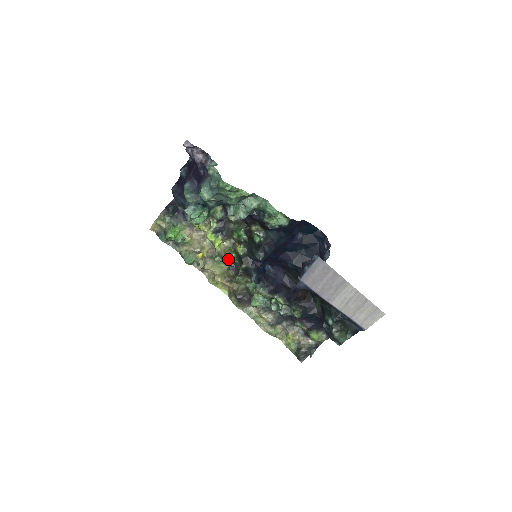
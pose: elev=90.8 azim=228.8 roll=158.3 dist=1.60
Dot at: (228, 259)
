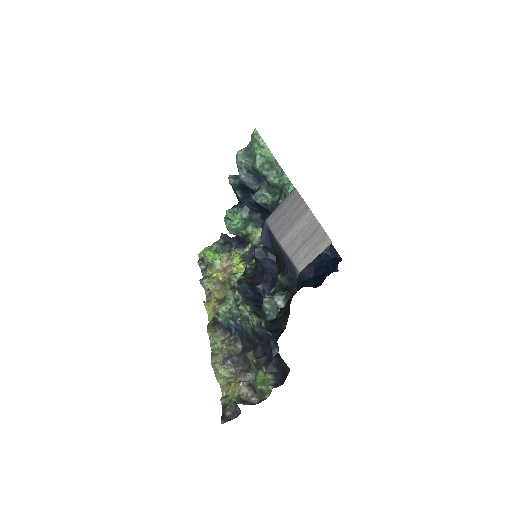
Dot at: (235, 279)
